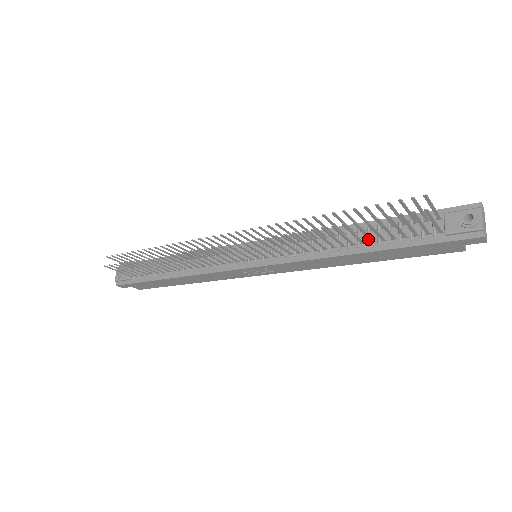
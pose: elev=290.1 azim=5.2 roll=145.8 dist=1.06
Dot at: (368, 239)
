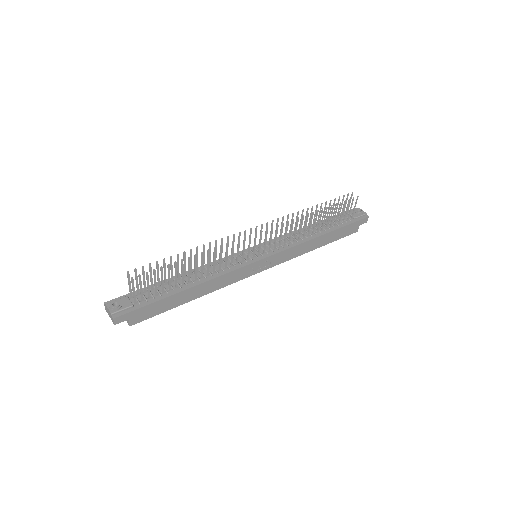
Dot at: (323, 228)
